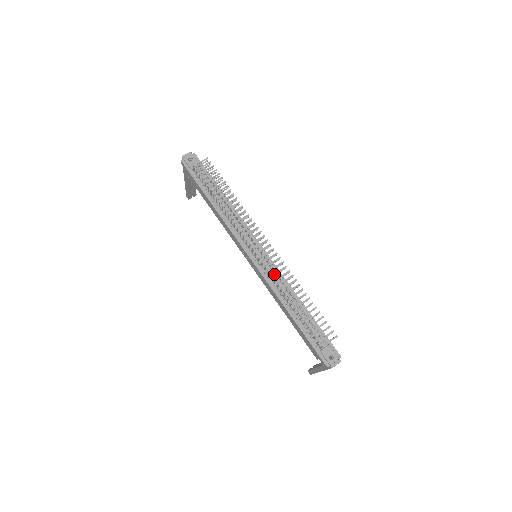
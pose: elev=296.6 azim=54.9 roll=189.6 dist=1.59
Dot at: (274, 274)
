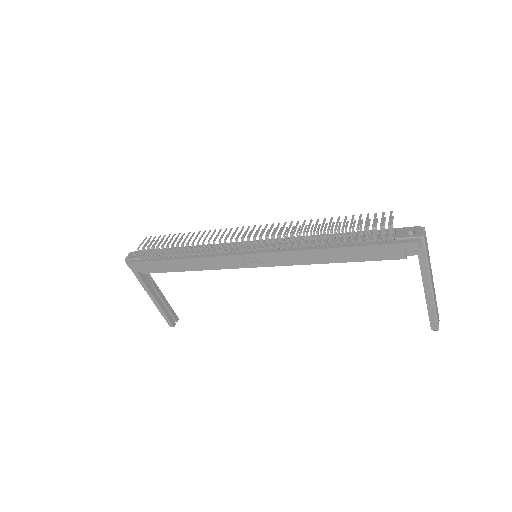
Dot at: (280, 234)
